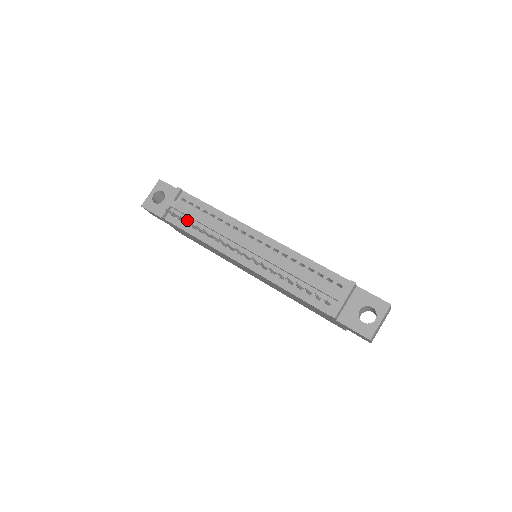
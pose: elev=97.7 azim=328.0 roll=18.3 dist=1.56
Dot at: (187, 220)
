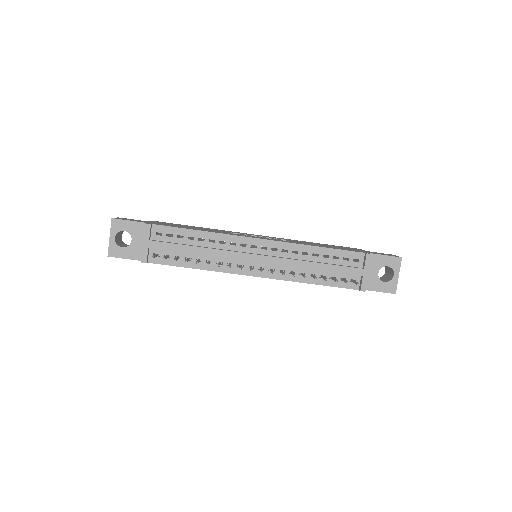
Dot at: (185, 261)
